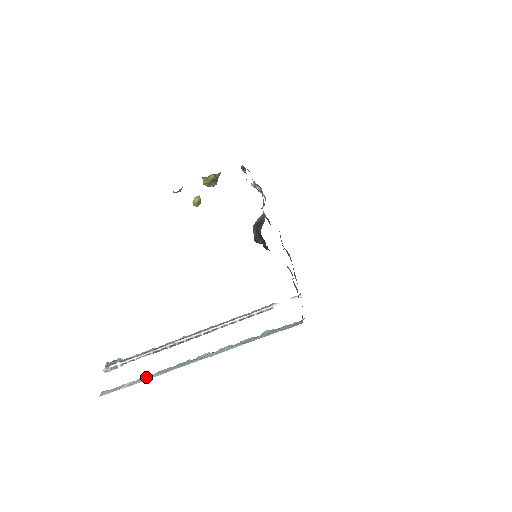
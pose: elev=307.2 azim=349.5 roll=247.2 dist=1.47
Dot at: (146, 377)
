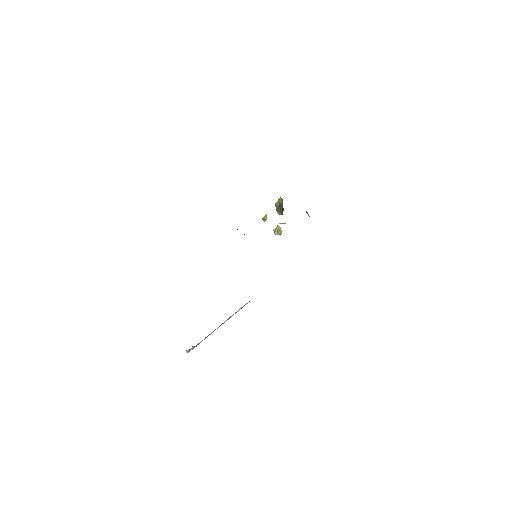
Dot at: occluded
